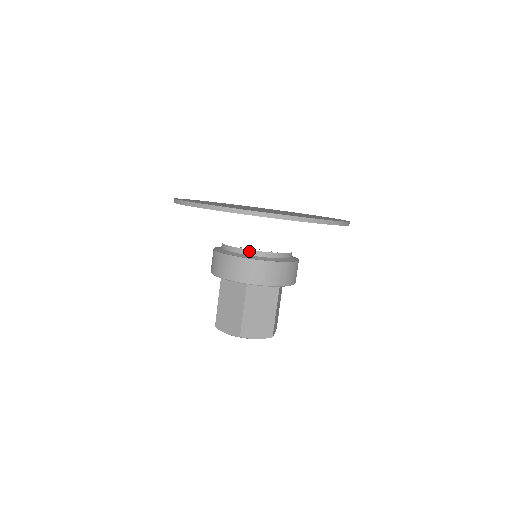
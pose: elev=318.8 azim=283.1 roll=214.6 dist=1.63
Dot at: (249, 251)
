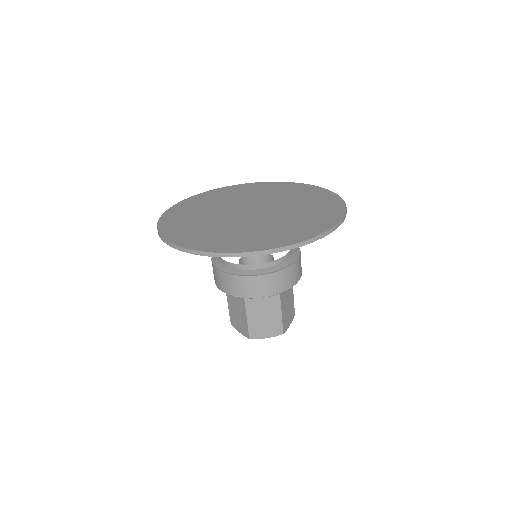
Dot at: (277, 261)
